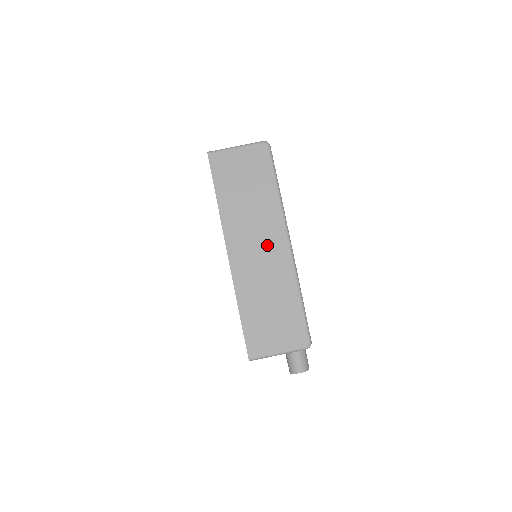
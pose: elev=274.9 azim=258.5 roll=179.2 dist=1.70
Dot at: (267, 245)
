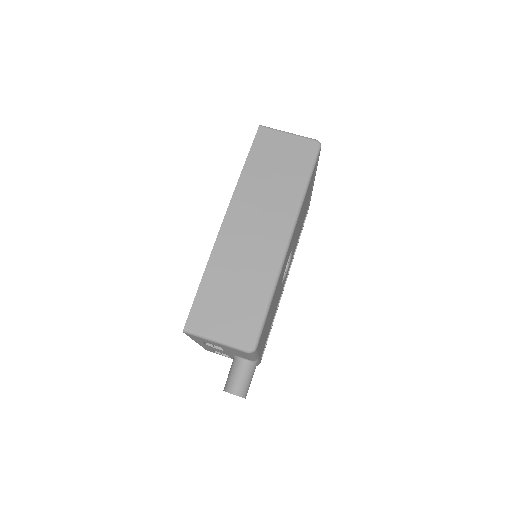
Dot at: (266, 229)
